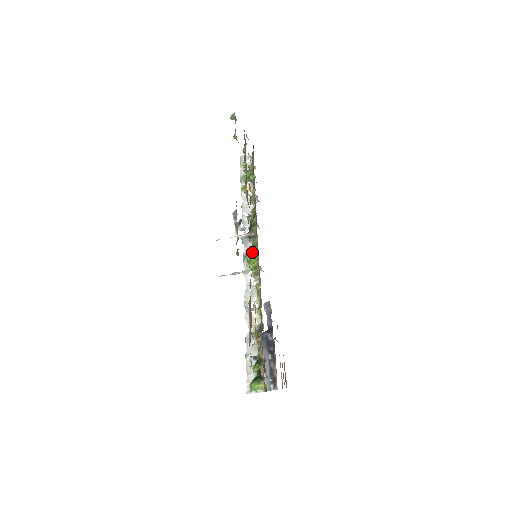
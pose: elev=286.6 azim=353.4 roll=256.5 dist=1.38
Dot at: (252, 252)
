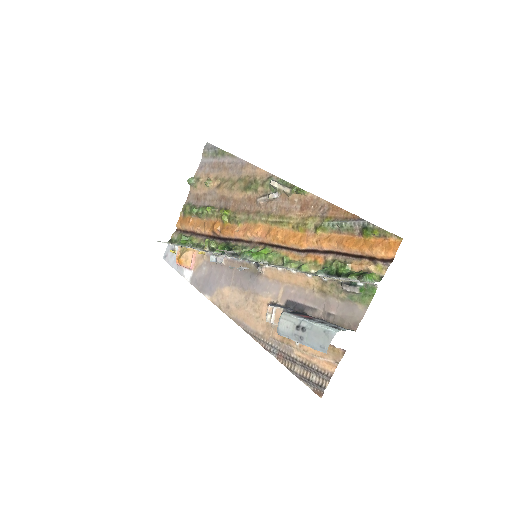
Dot at: (274, 229)
